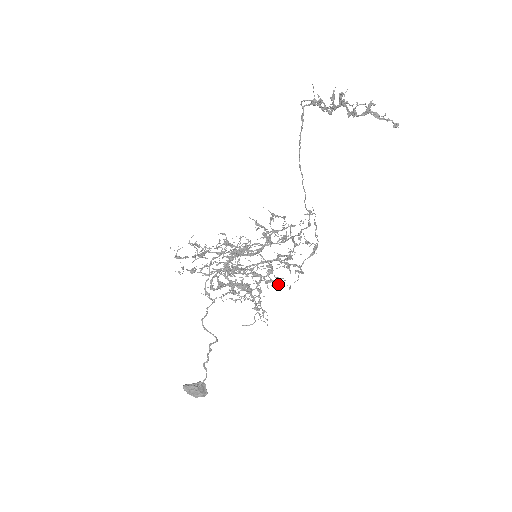
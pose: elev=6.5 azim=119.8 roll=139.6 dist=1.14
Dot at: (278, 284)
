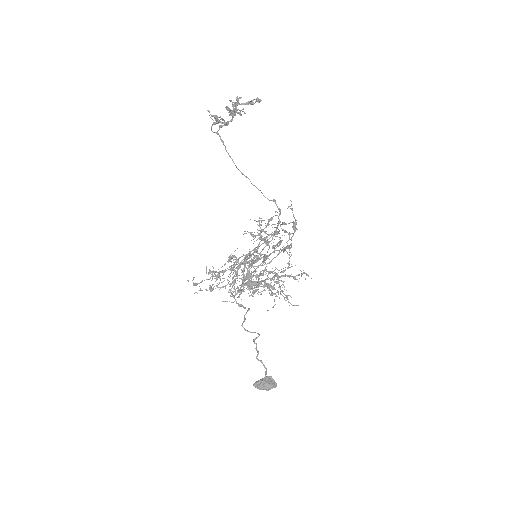
Dot at: occluded
